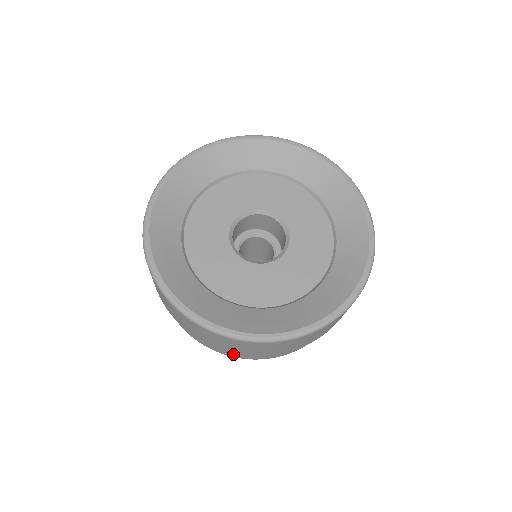
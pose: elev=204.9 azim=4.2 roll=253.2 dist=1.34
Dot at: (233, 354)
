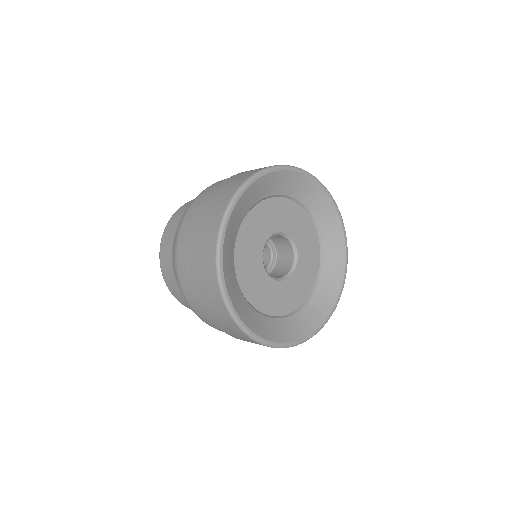
Dot at: (194, 304)
